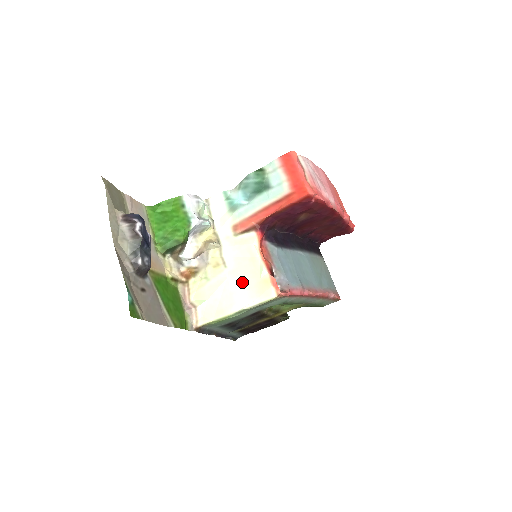
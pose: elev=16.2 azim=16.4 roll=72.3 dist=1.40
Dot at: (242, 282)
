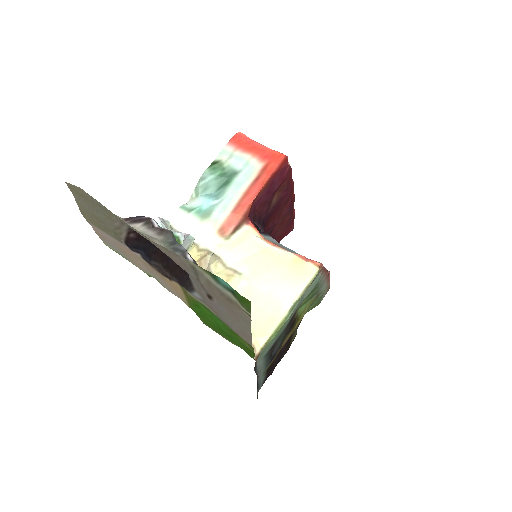
Dot at: (272, 277)
